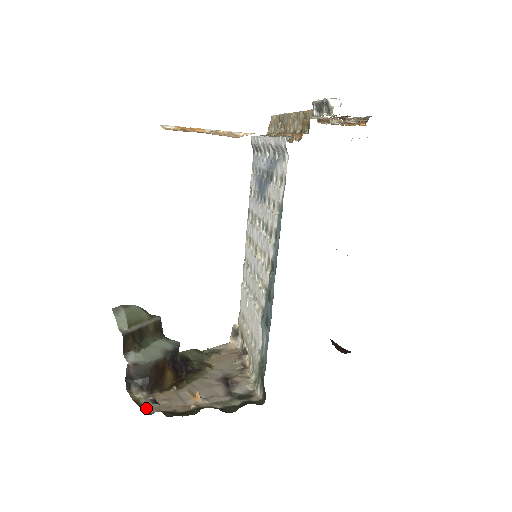
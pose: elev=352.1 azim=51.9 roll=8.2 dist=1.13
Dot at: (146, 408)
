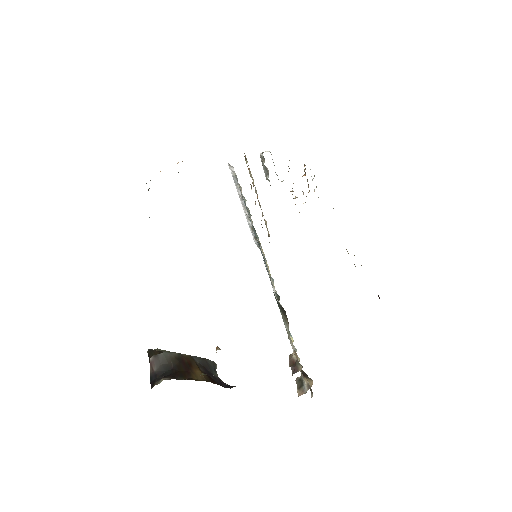
Dot at: occluded
